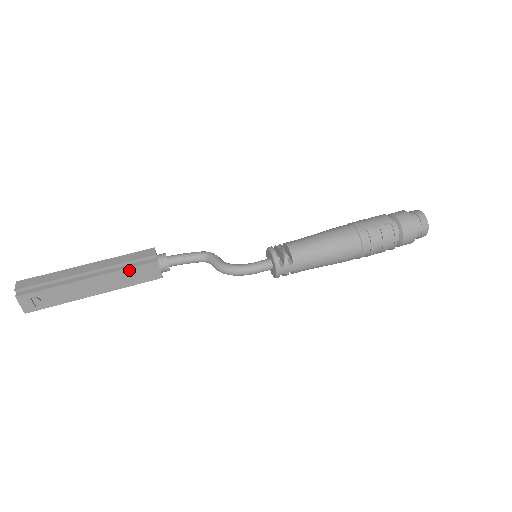
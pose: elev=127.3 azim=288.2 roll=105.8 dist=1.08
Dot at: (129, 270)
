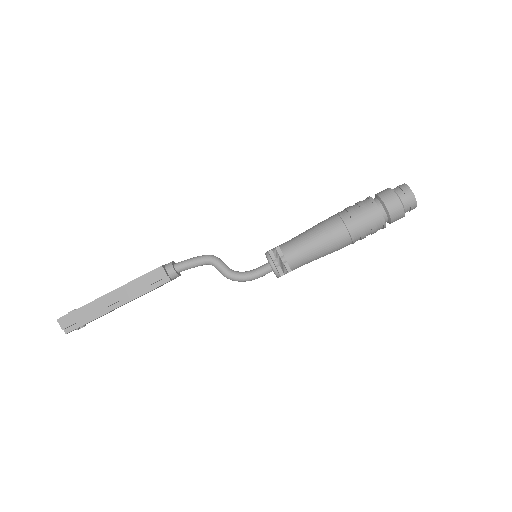
Dot at: occluded
